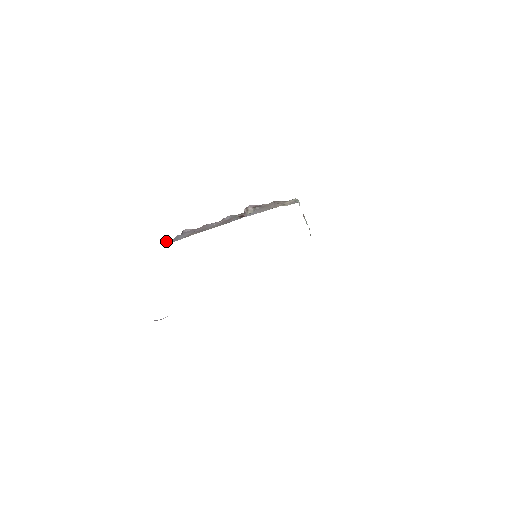
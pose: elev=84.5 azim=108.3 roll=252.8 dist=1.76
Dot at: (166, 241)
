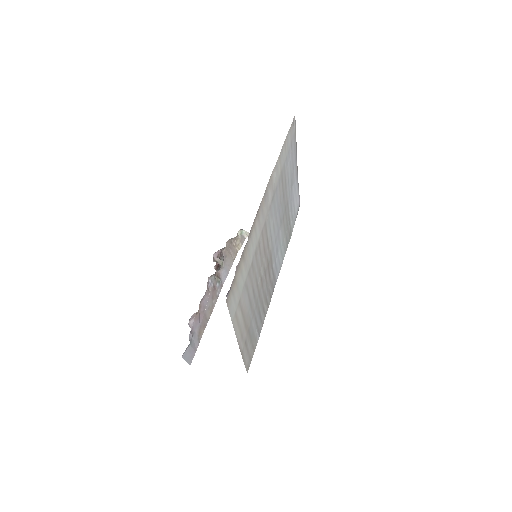
Dot at: (186, 355)
